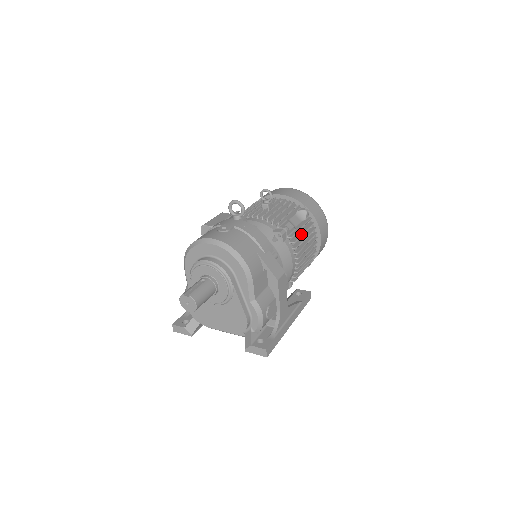
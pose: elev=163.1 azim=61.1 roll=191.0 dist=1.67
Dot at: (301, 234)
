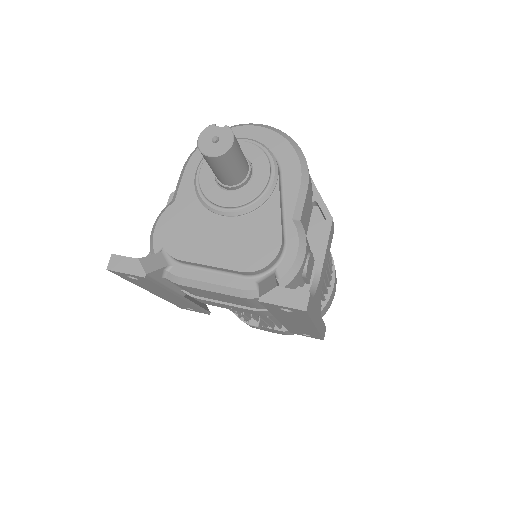
Dot at: occluded
